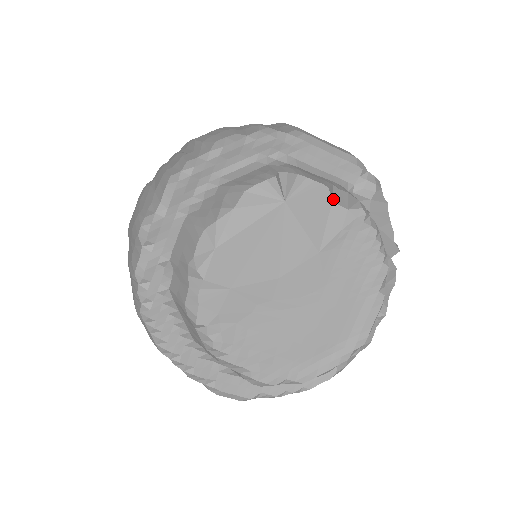
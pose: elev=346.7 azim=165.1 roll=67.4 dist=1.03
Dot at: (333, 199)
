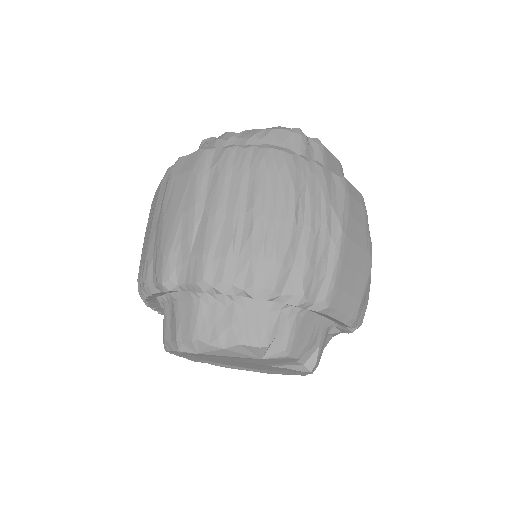
Dot at: occluded
